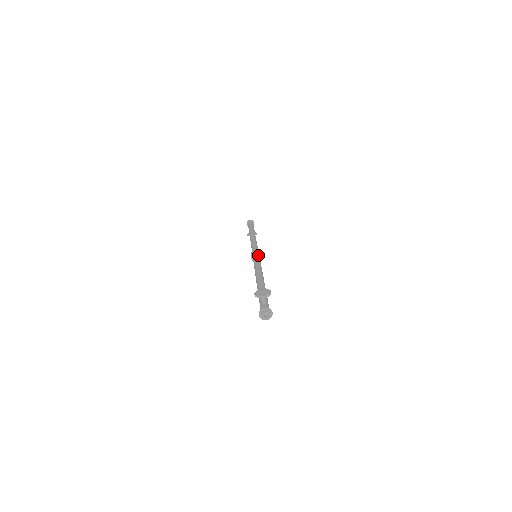
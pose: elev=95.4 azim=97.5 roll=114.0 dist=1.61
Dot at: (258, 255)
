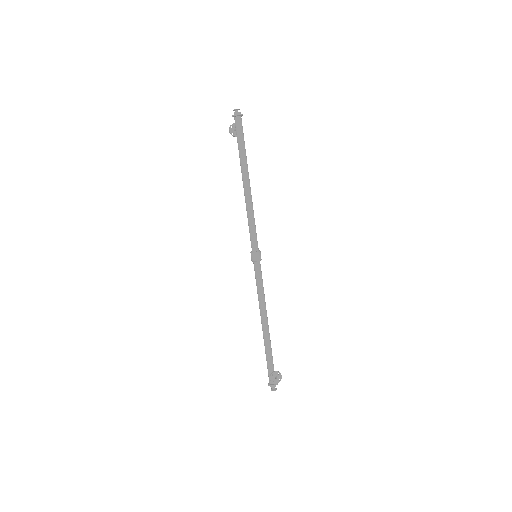
Dot at: occluded
